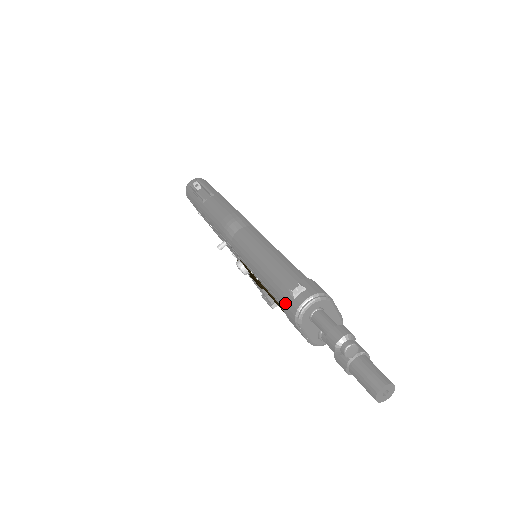
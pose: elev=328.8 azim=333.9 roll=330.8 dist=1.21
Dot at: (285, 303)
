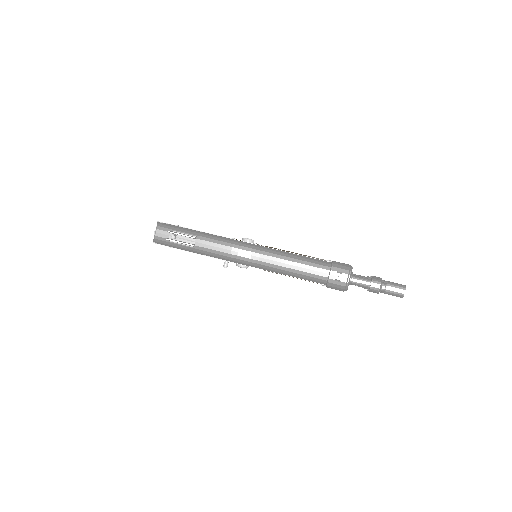
Dot at: (332, 286)
